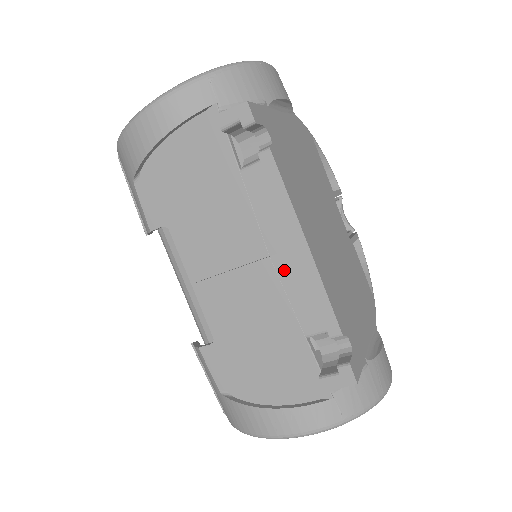
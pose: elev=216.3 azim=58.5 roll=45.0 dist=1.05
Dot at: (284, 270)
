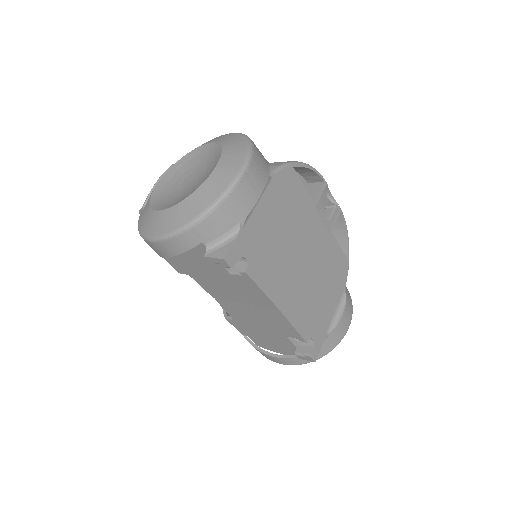
Dot at: (268, 314)
